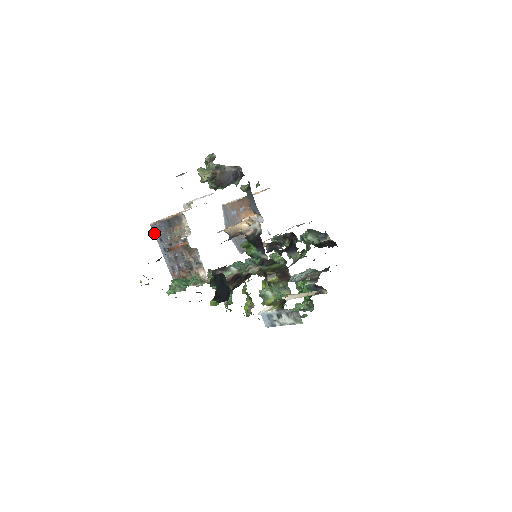
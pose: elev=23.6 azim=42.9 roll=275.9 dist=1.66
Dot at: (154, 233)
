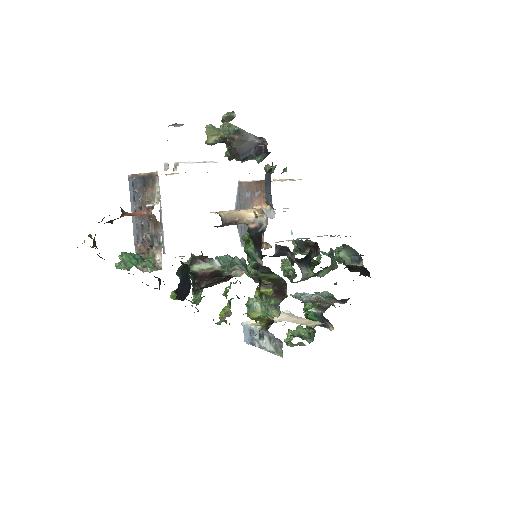
Dot at: (129, 188)
